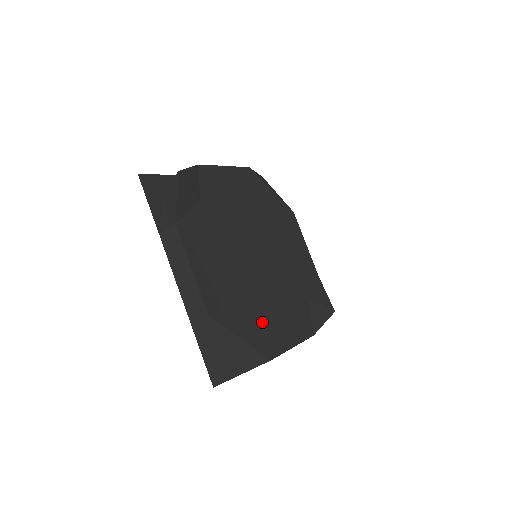
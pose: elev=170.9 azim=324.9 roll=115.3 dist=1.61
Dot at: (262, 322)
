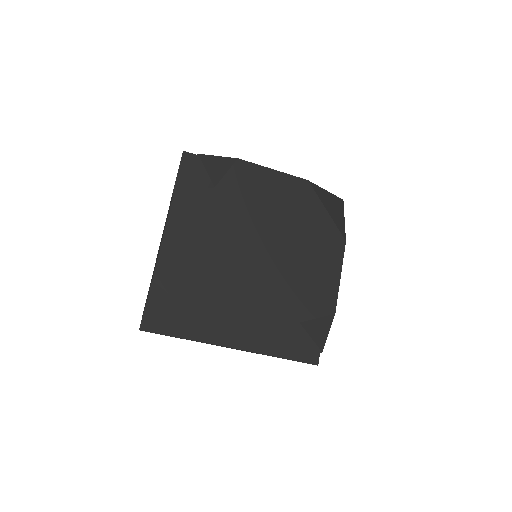
Dot at: (214, 308)
